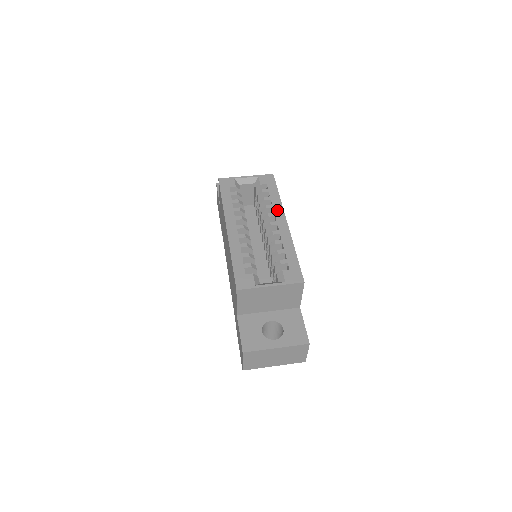
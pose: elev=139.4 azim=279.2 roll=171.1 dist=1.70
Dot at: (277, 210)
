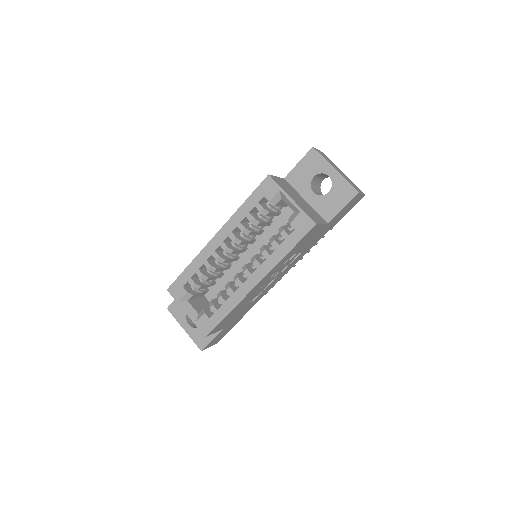
Dot at: (265, 265)
